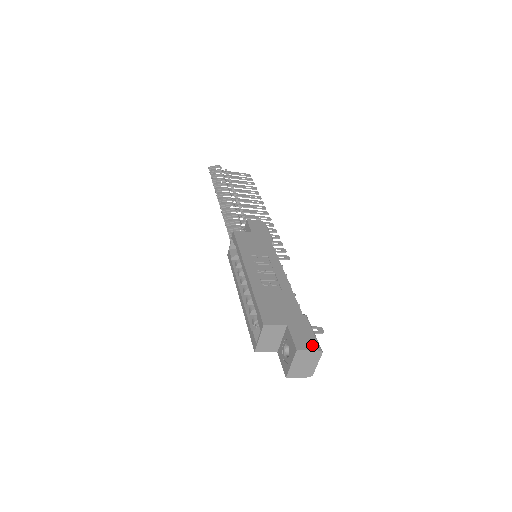
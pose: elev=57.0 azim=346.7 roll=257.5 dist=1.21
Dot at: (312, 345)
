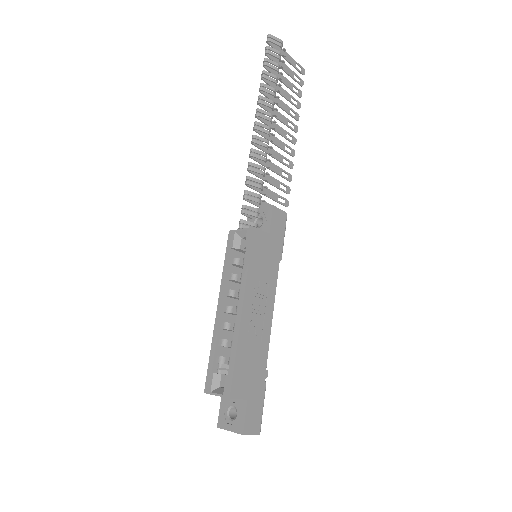
Dot at: (256, 428)
